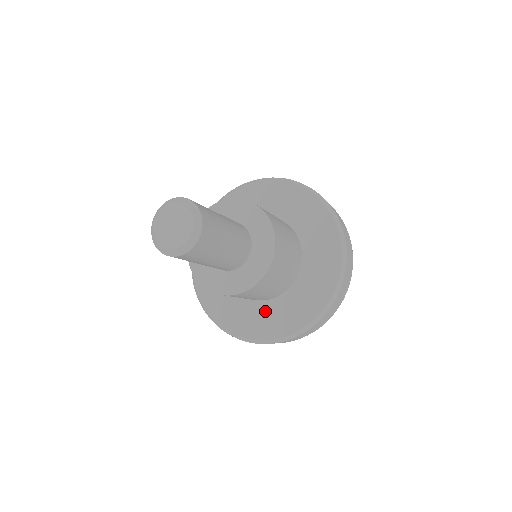
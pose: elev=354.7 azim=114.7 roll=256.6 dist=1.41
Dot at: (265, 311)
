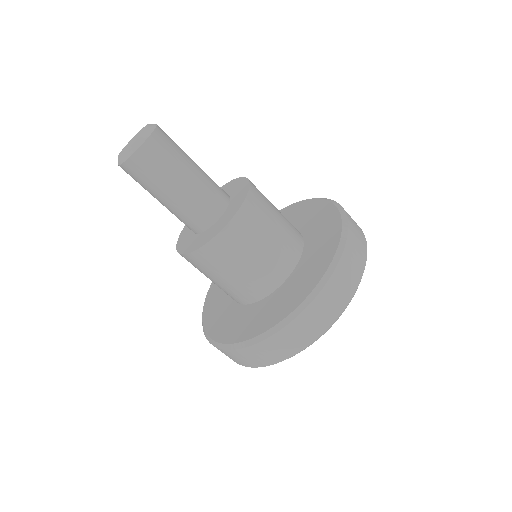
Dot at: (254, 311)
